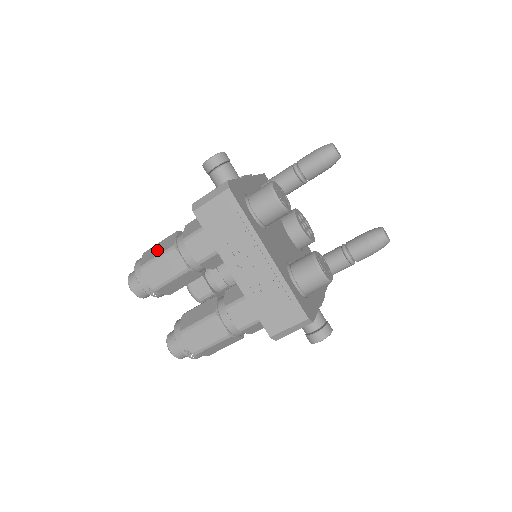
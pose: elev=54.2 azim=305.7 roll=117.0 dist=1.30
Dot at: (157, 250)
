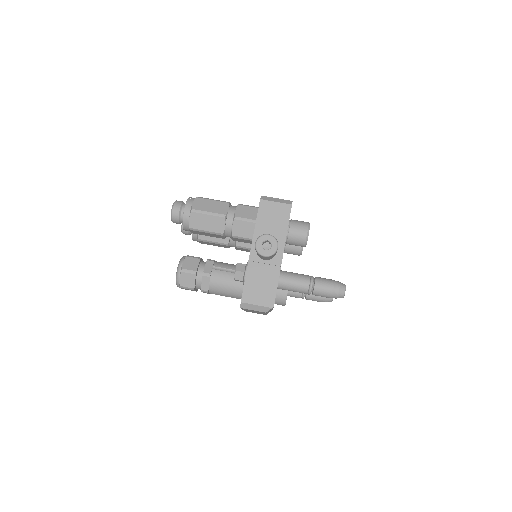
Dot at: occluded
